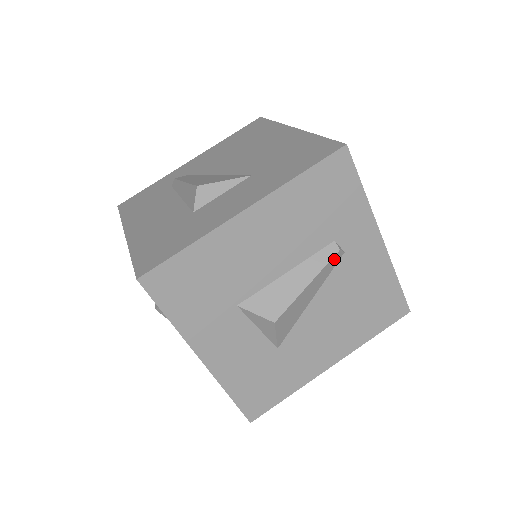
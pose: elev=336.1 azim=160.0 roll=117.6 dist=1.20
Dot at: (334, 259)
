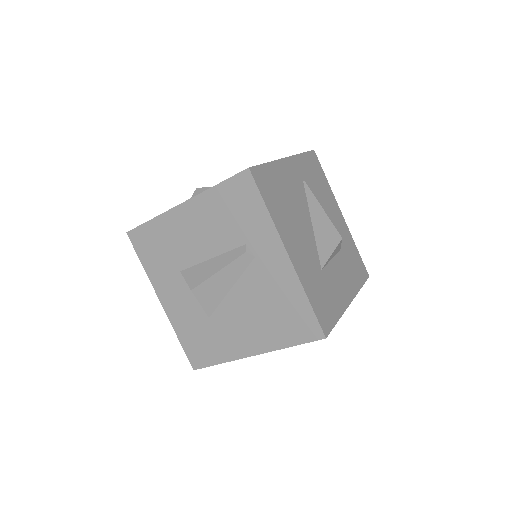
Dot at: (243, 259)
